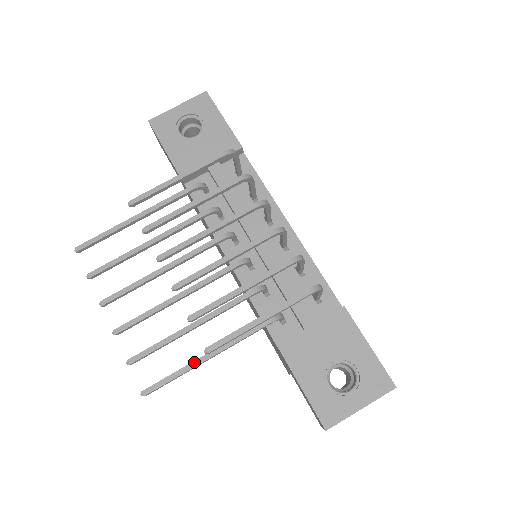
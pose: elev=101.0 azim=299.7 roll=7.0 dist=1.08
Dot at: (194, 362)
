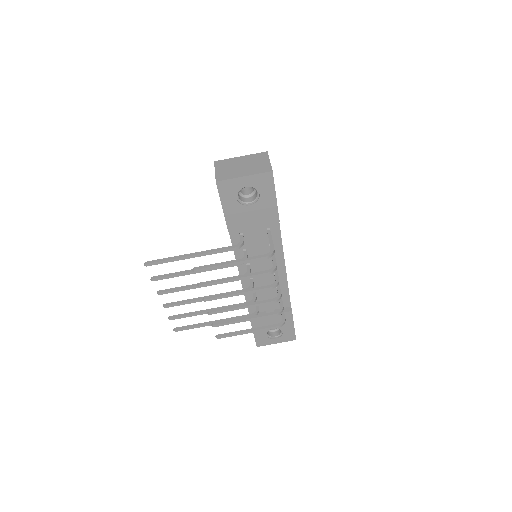
Dot at: (206, 325)
